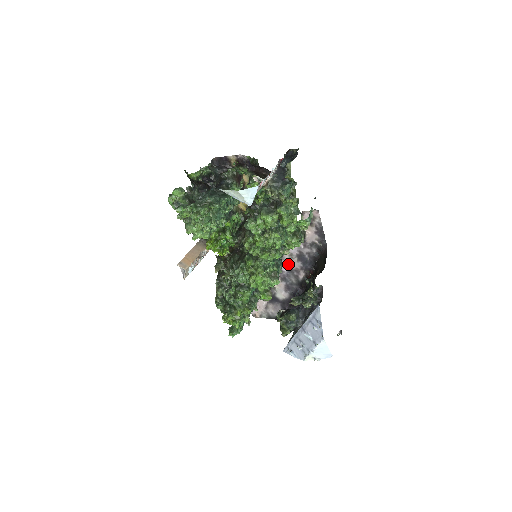
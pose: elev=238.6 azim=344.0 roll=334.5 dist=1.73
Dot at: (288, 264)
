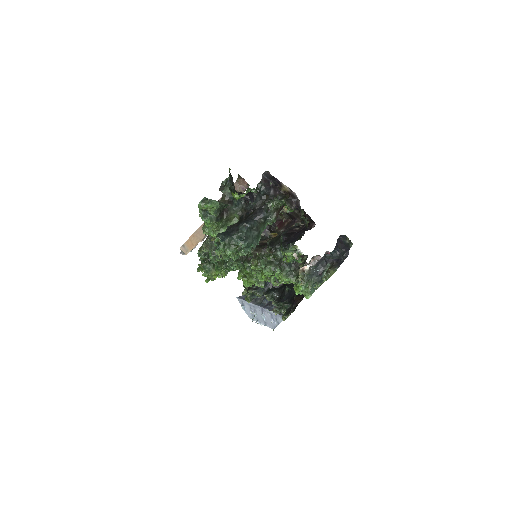
Dot at: occluded
